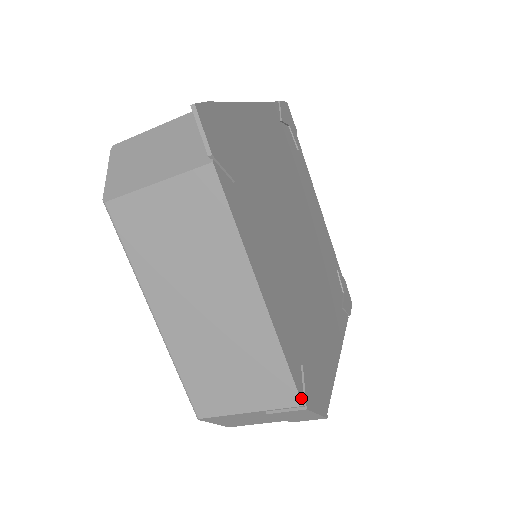
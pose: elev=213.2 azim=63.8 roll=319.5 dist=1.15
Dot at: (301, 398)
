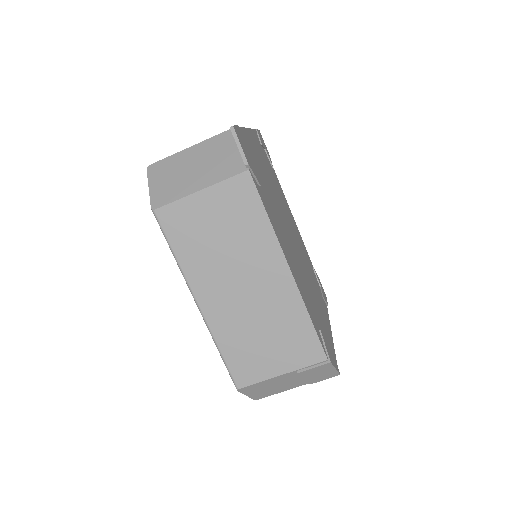
Dot at: (325, 354)
